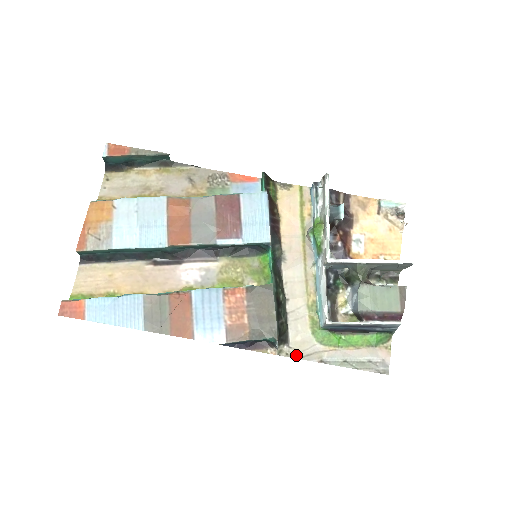
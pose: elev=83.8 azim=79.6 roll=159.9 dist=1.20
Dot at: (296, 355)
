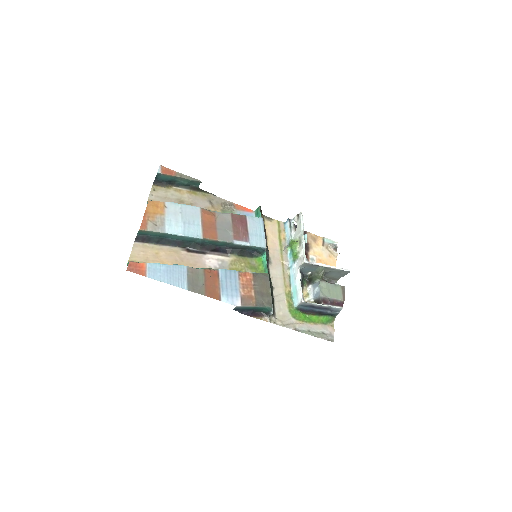
Dot at: (280, 324)
